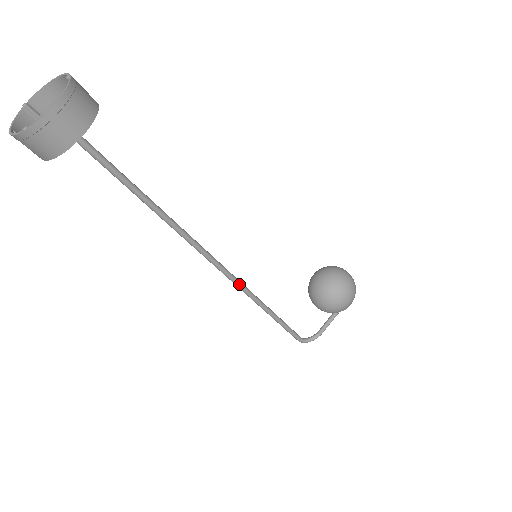
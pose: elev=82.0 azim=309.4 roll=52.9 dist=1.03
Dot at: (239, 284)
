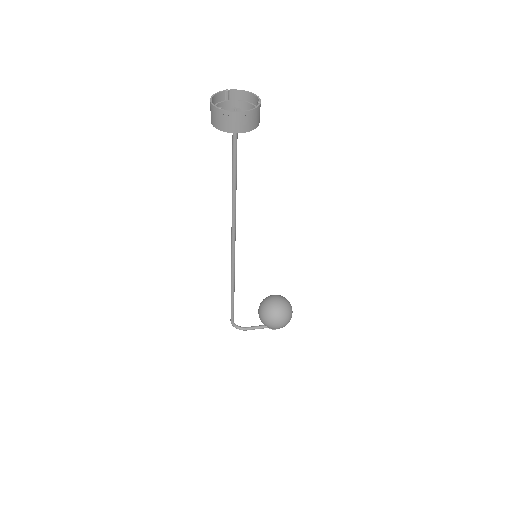
Dot at: (233, 261)
